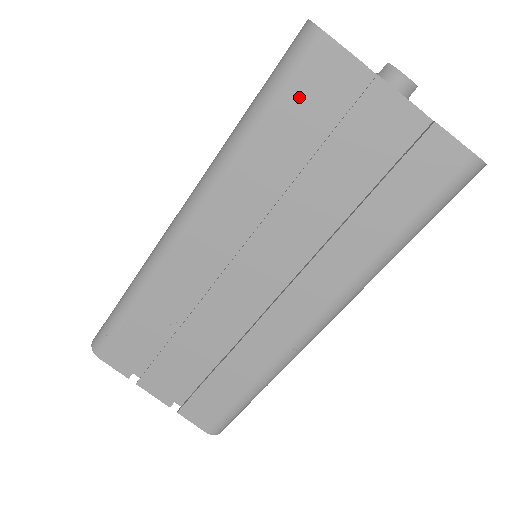
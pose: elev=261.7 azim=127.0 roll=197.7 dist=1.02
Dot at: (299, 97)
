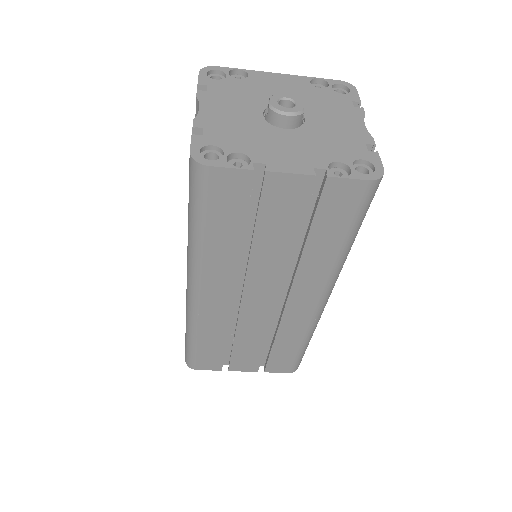
Dot at: (219, 207)
